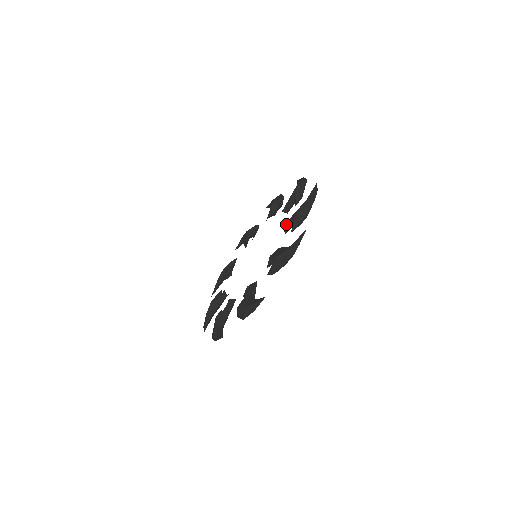
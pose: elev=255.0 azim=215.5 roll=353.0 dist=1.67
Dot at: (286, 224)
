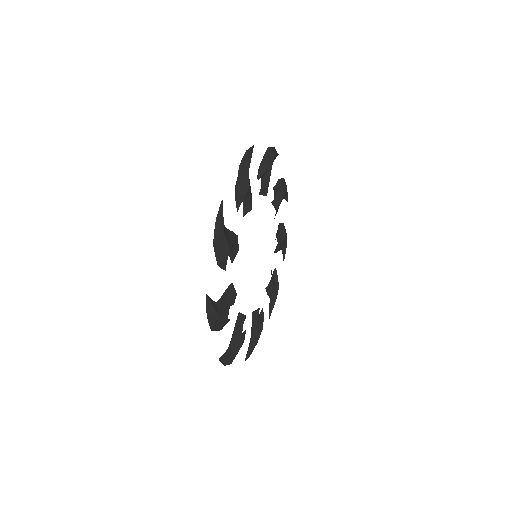
Dot at: occluded
